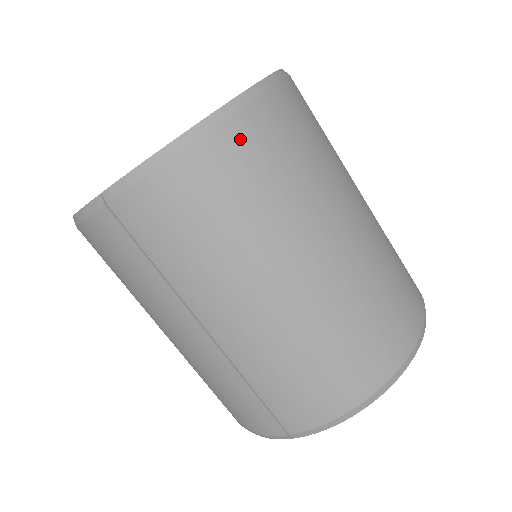
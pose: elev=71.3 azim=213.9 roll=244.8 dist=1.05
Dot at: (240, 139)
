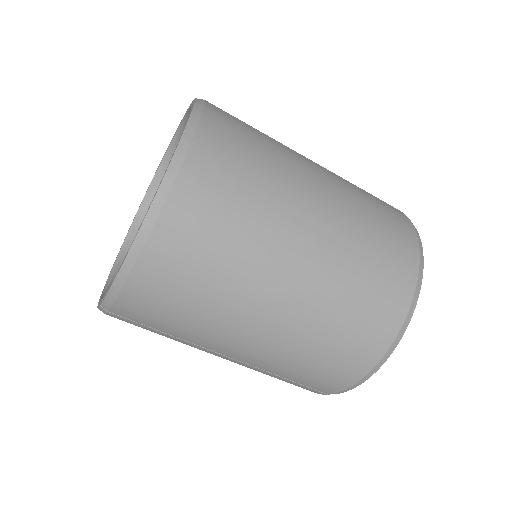
Dot at: (171, 239)
